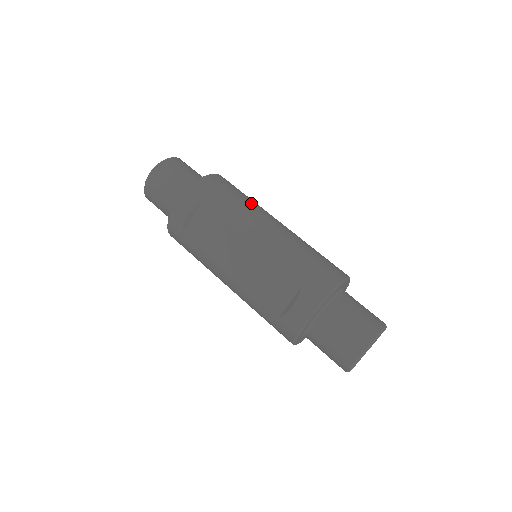
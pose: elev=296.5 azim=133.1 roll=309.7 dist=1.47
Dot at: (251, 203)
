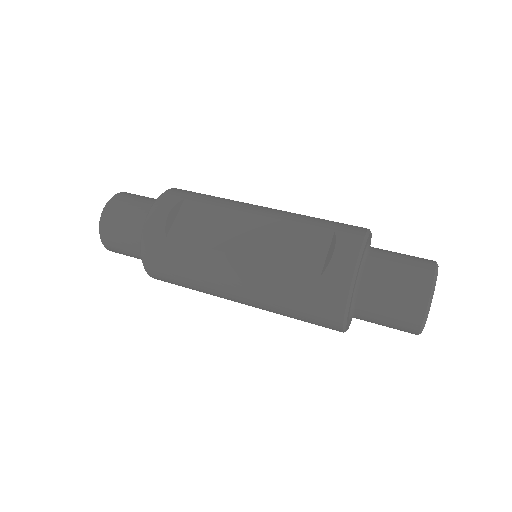
Dot at: occluded
